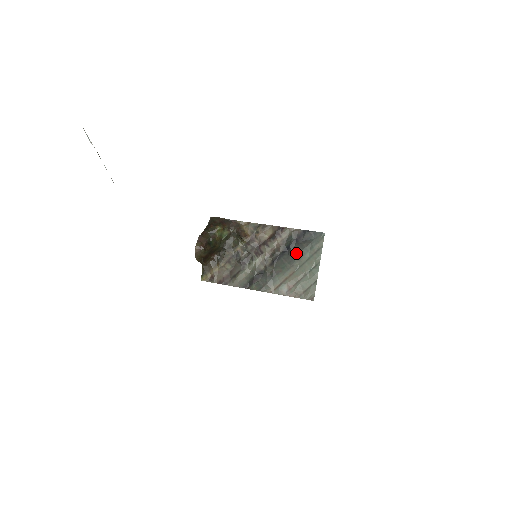
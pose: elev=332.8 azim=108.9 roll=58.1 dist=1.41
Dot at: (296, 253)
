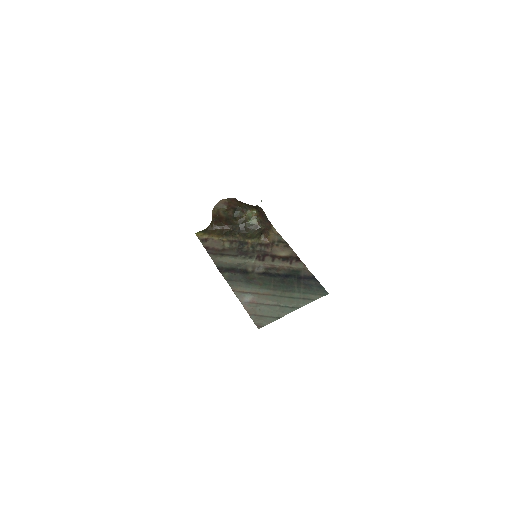
Dot at: (288, 284)
